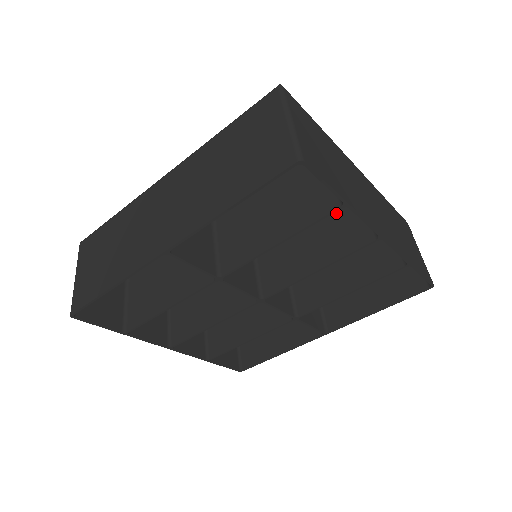
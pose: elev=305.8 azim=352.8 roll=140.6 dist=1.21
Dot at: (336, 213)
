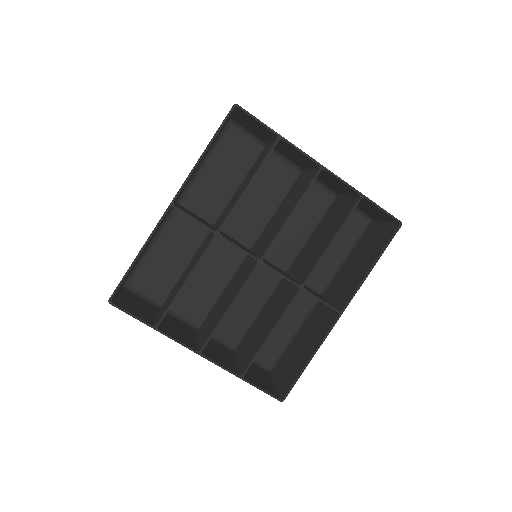
Dot at: (297, 189)
